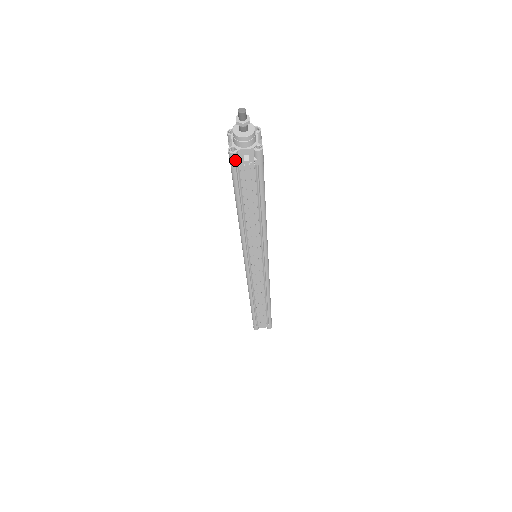
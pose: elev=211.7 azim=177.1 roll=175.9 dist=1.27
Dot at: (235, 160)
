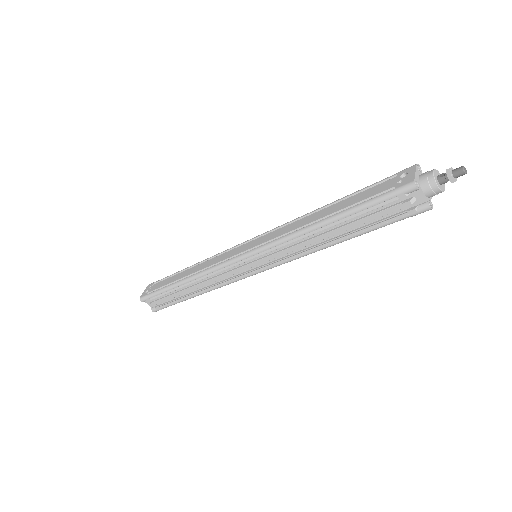
Dot at: (422, 211)
